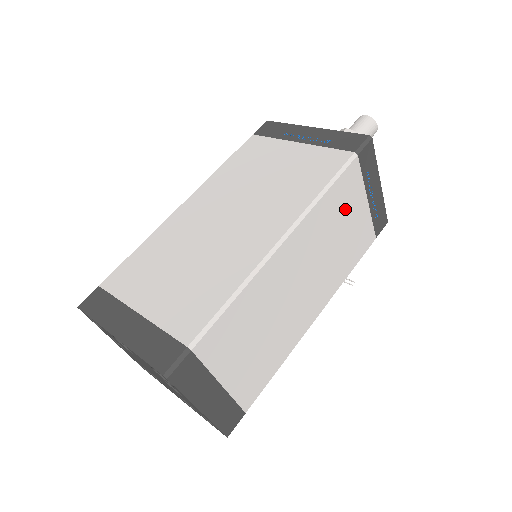
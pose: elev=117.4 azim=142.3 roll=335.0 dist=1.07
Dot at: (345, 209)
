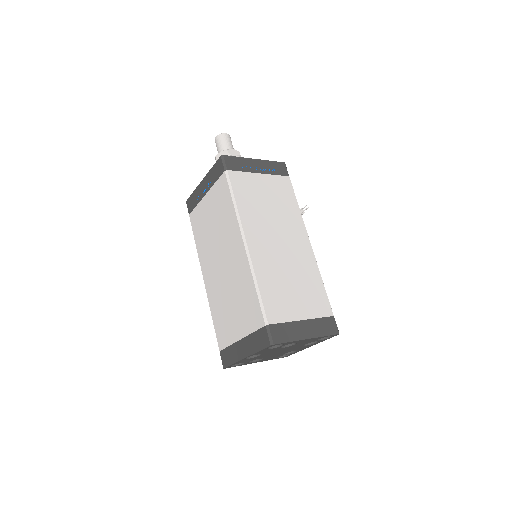
Dot at: (254, 193)
